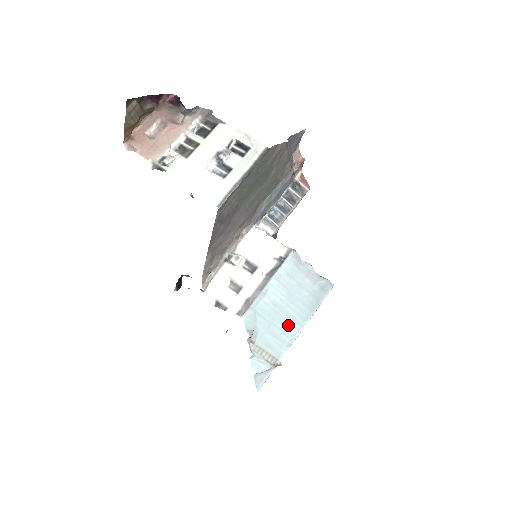
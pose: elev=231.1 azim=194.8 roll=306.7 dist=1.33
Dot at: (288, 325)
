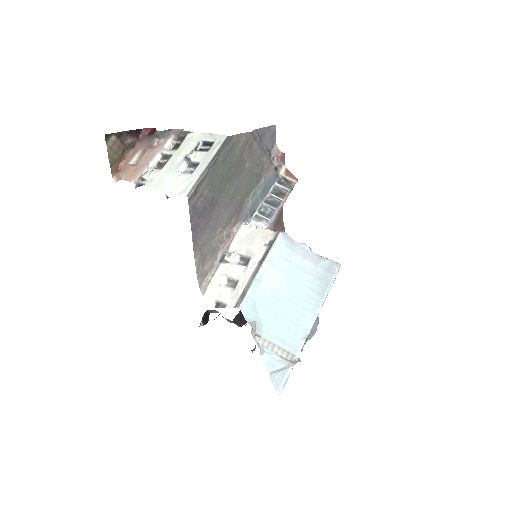
Dot at: (297, 314)
